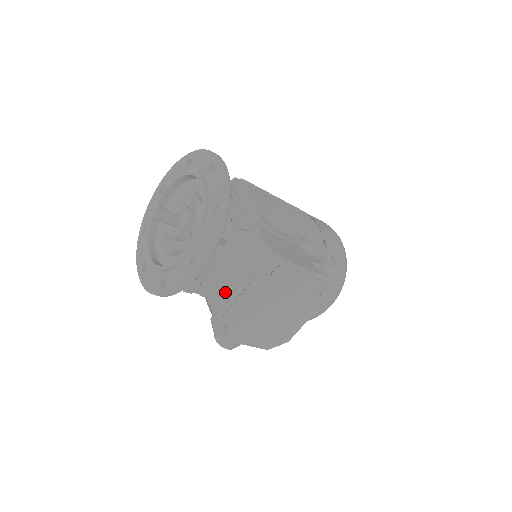
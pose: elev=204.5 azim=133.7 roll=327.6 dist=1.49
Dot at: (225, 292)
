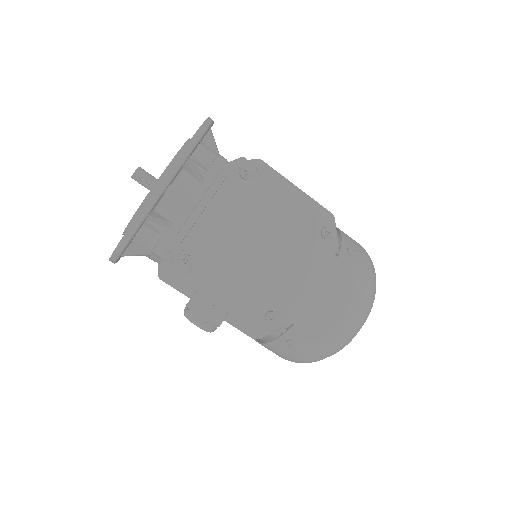
Dot at: occluded
